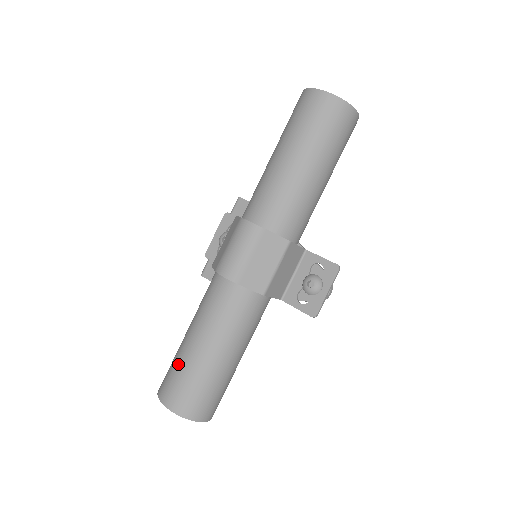
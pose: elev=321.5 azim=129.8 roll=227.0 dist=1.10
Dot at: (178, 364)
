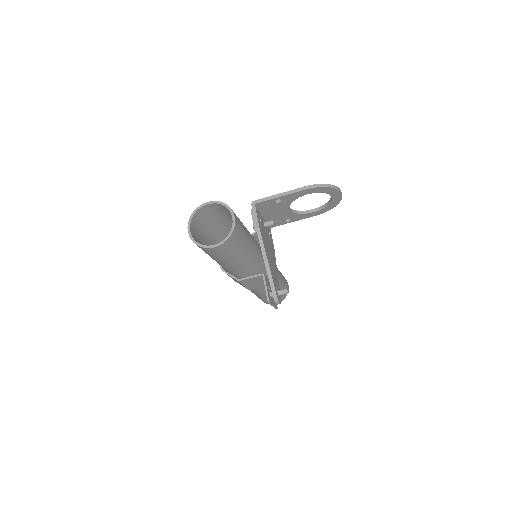
Dot at: occluded
